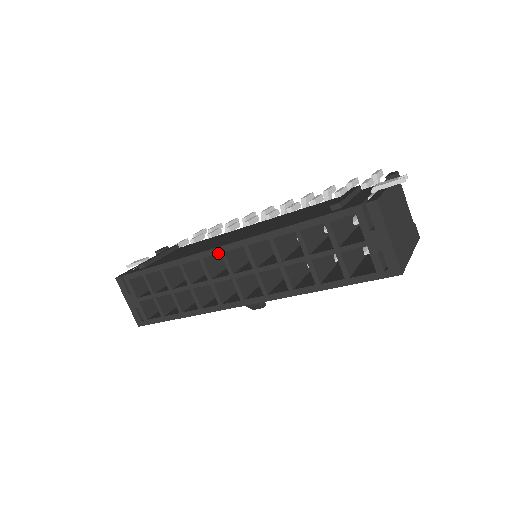
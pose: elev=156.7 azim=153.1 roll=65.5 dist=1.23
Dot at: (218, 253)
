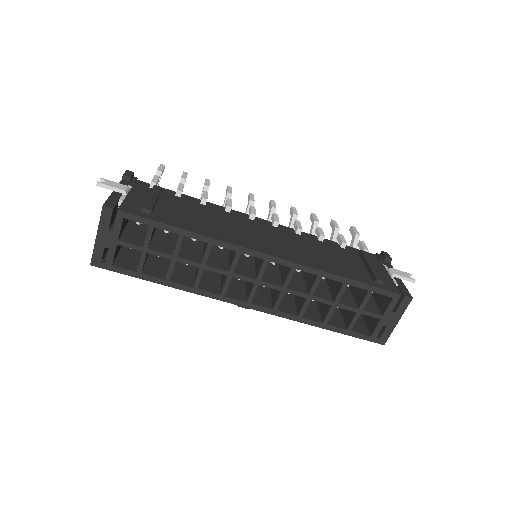
Dot at: (262, 258)
